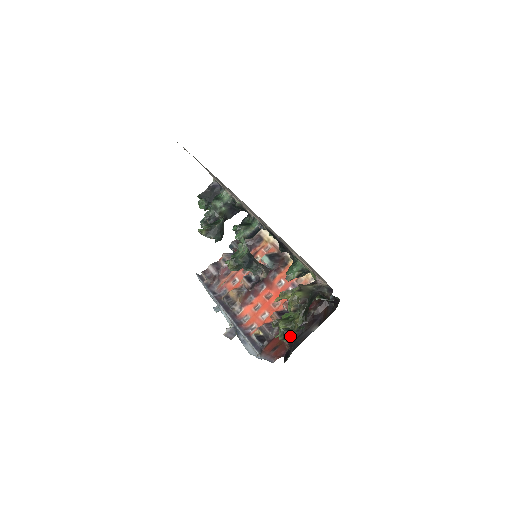
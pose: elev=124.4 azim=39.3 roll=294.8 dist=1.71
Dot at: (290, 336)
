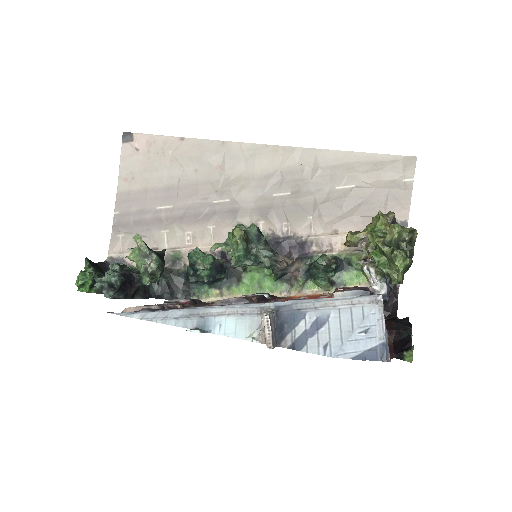
Dot at: (408, 257)
